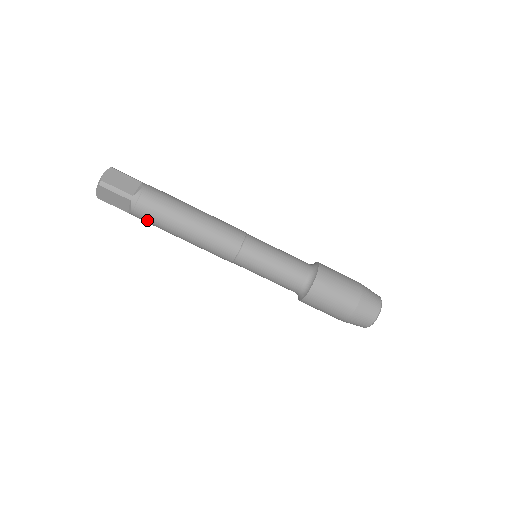
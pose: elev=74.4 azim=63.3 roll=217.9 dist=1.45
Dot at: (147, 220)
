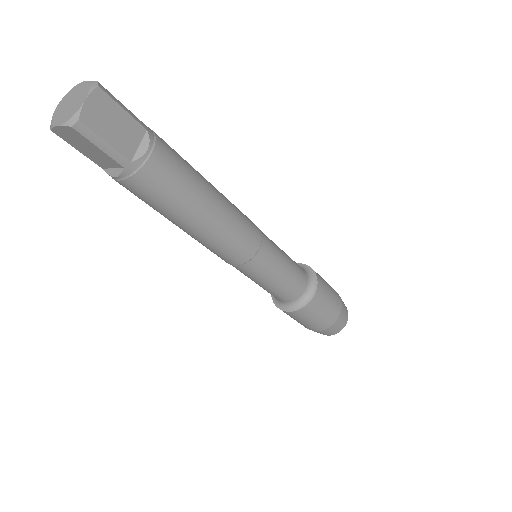
Dot at: (136, 195)
